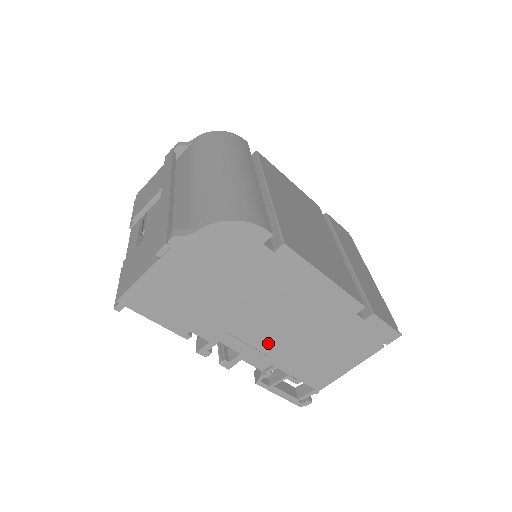
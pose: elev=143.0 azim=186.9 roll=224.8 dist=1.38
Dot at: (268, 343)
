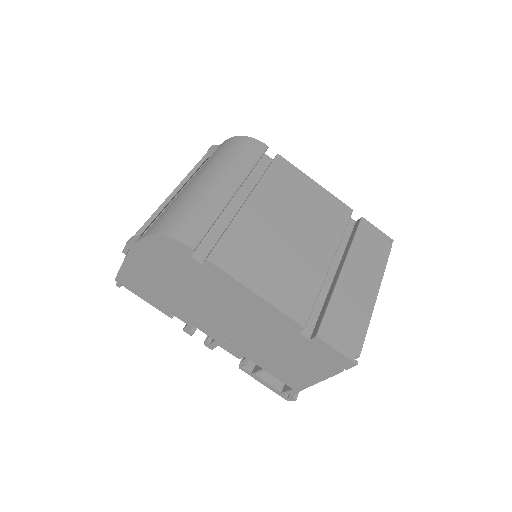
Dot at: (233, 337)
